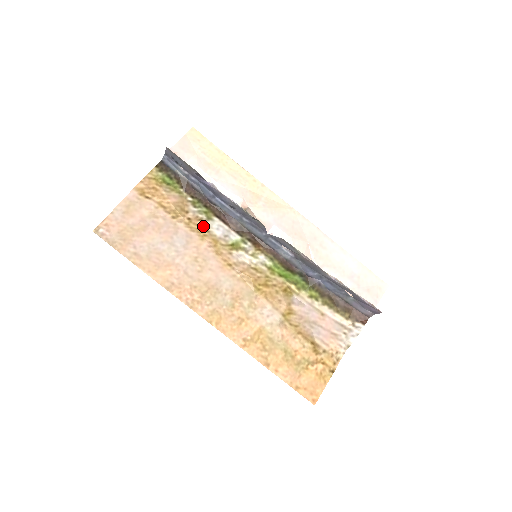
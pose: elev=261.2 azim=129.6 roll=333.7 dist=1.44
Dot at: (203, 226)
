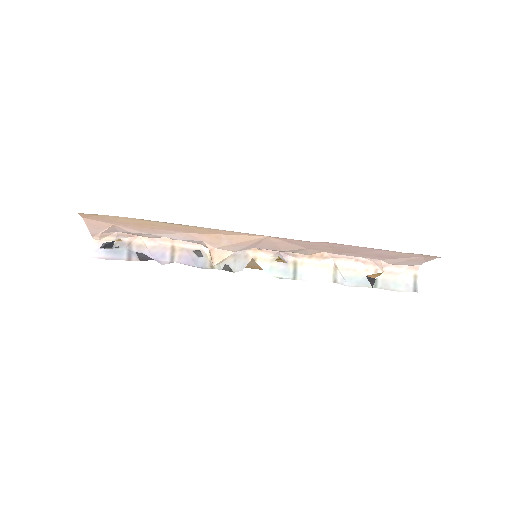
Dot at: occluded
